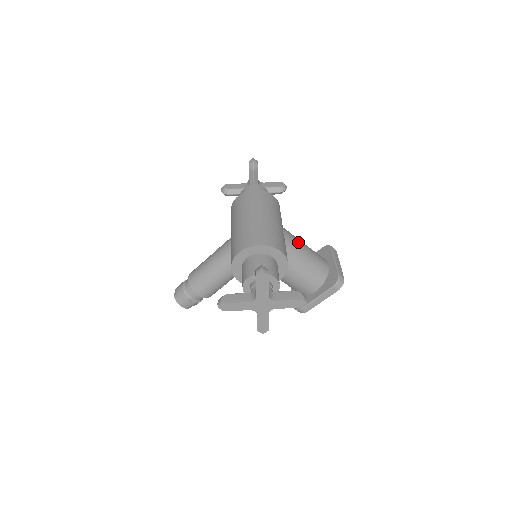
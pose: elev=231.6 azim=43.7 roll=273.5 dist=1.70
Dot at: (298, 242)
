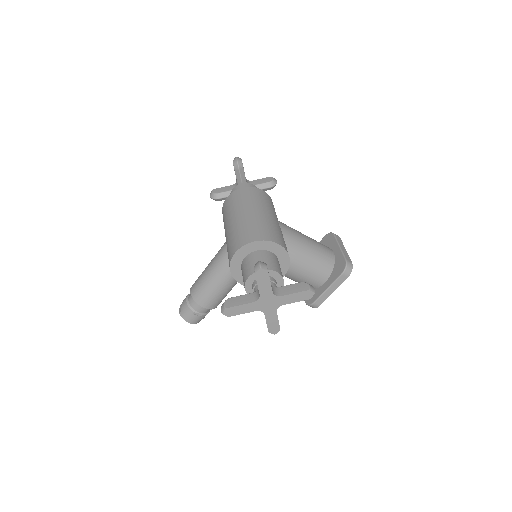
Dot at: (297, 233)
